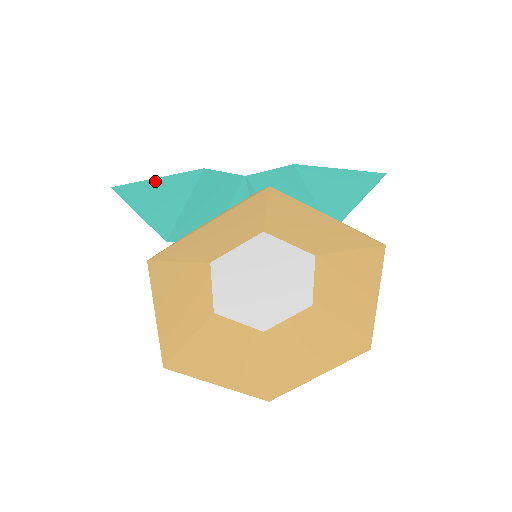
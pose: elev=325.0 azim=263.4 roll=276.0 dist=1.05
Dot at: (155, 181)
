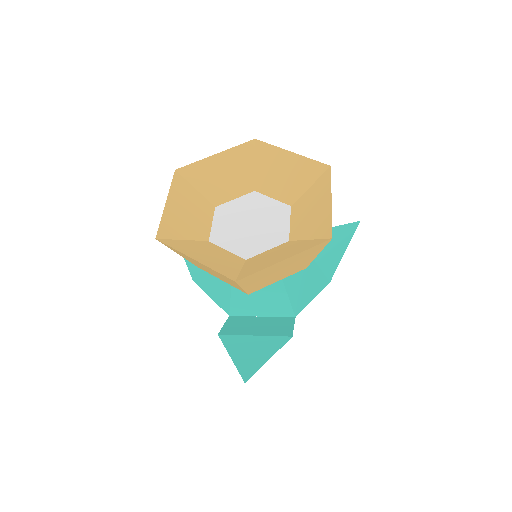
Dot at: occluded
